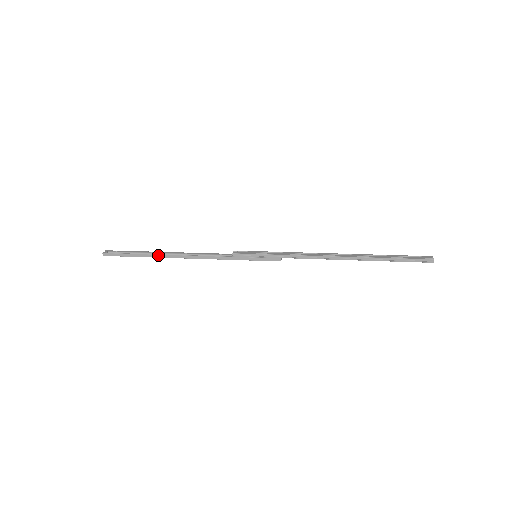
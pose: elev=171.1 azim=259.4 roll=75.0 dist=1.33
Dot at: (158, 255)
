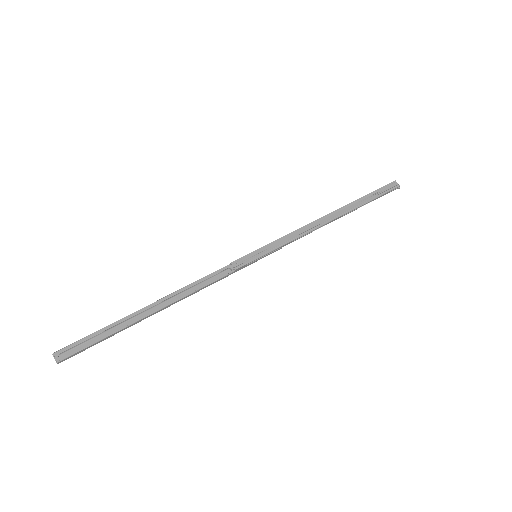
Dot at: (143, 319)
